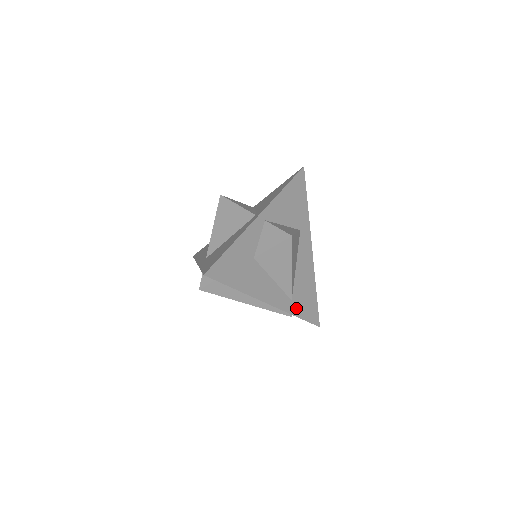
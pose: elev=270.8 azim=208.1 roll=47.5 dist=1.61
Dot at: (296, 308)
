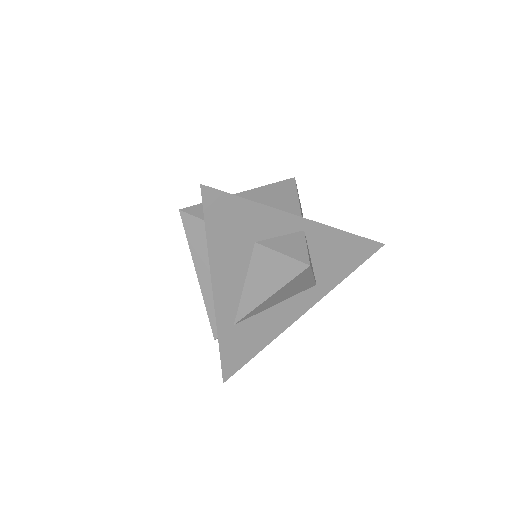
Dot at: (228, 337)
